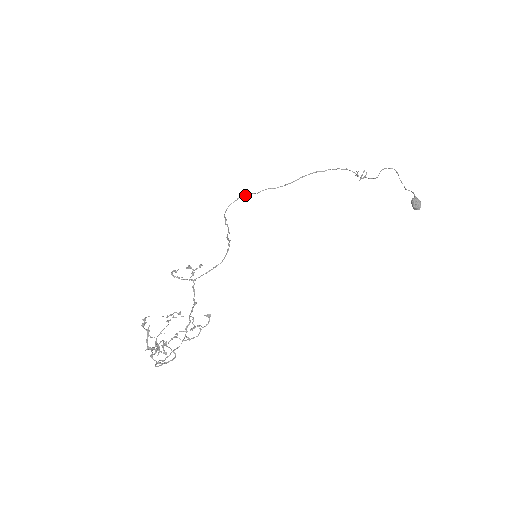
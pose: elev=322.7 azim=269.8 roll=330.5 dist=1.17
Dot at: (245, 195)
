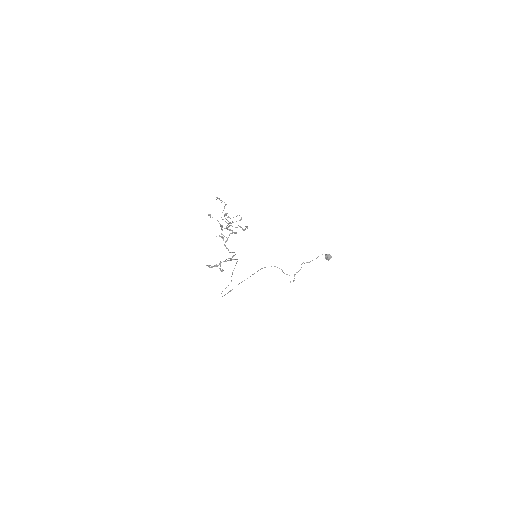
Dot at: (229, 291)
